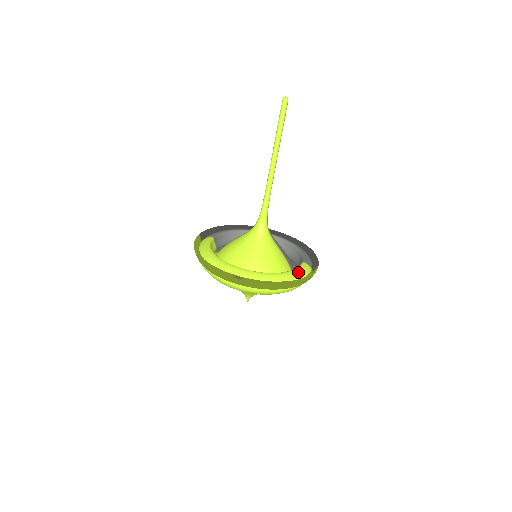
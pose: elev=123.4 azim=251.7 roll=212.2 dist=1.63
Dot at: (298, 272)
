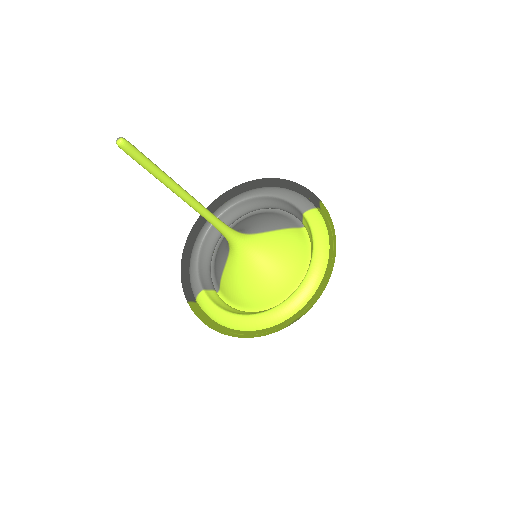
Dot at: (319, 236)
